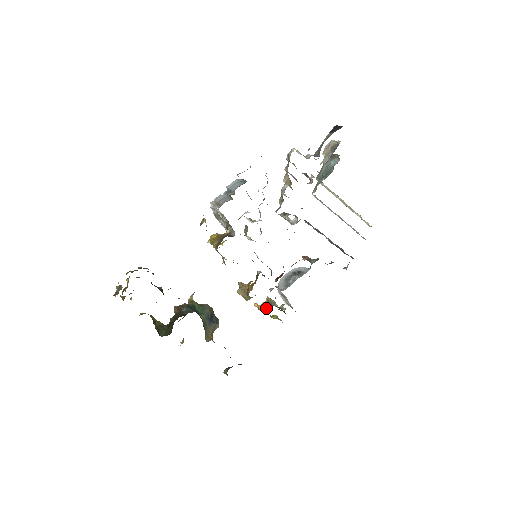
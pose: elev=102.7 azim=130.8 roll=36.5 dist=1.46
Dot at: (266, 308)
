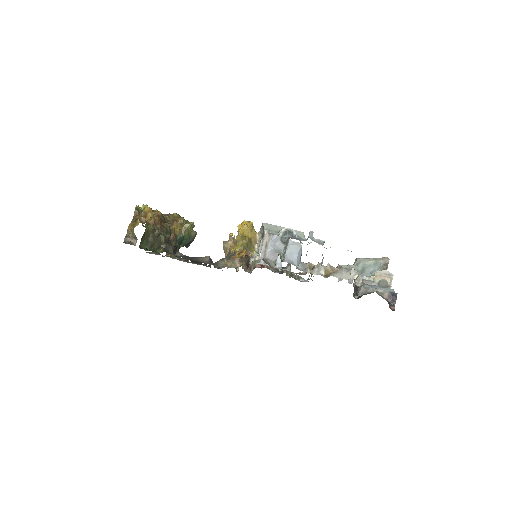
Dot at: occluded
